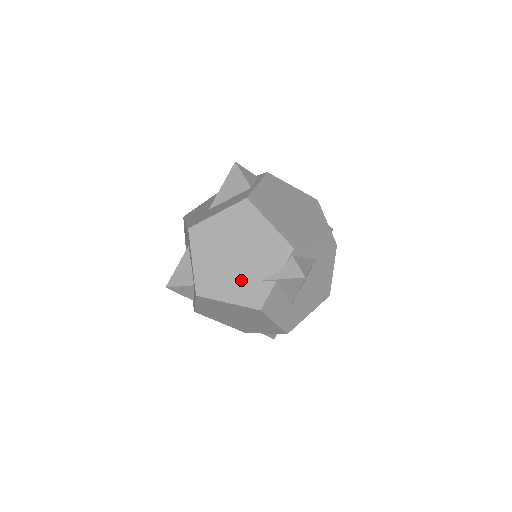
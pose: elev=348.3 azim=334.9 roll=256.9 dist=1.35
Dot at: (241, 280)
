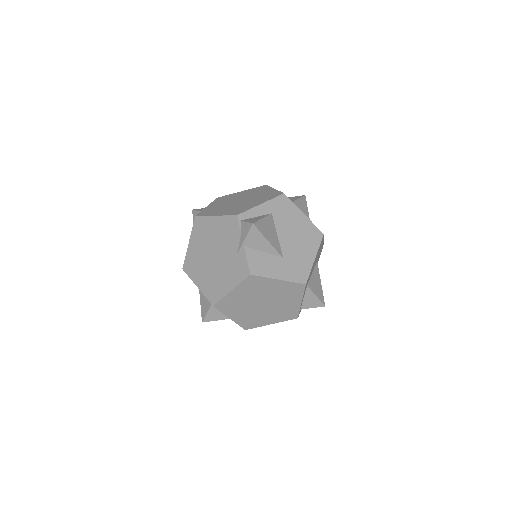
Dot at: (227, 268)
